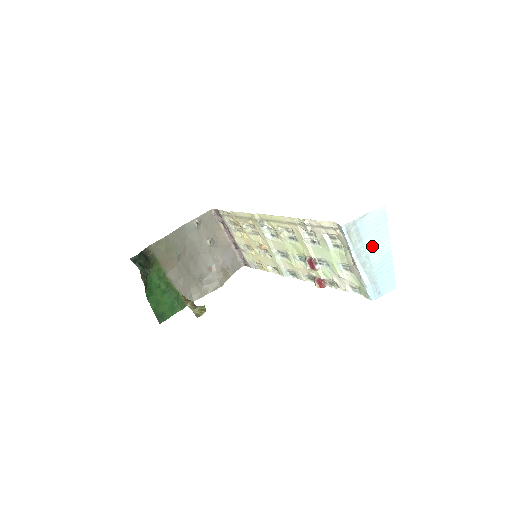
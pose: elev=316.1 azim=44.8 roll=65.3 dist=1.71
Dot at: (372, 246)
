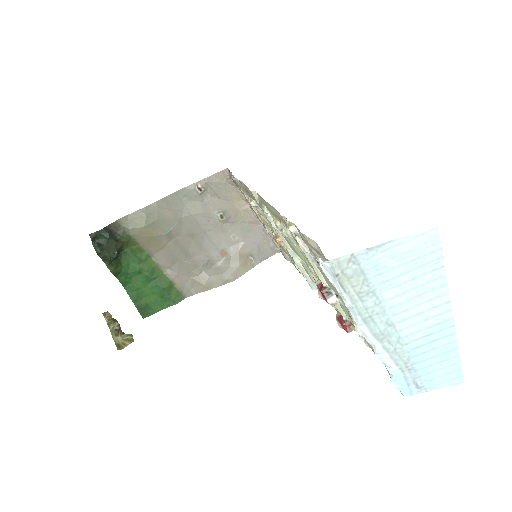
Dot at: (402, 305)
